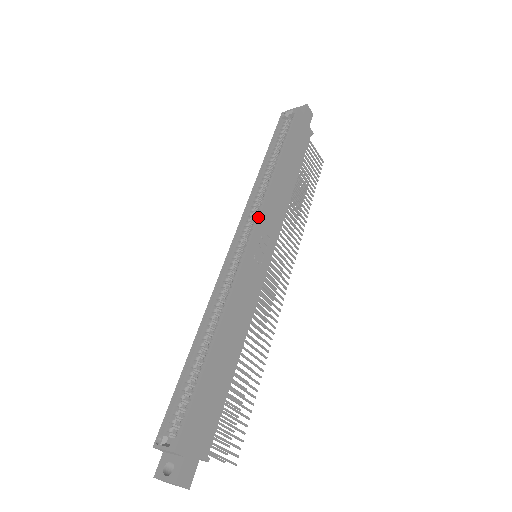
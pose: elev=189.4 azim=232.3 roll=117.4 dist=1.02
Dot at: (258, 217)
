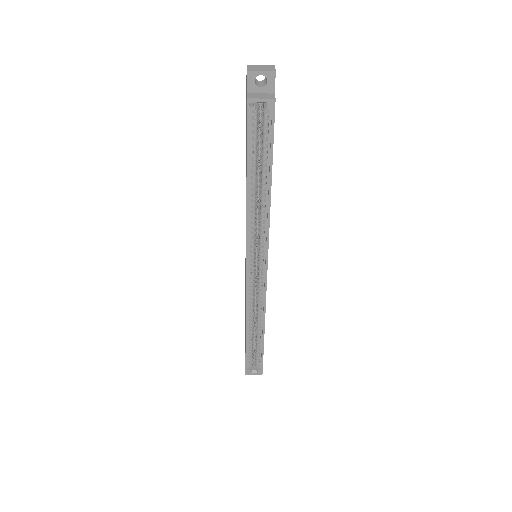
Dot at: occluded
